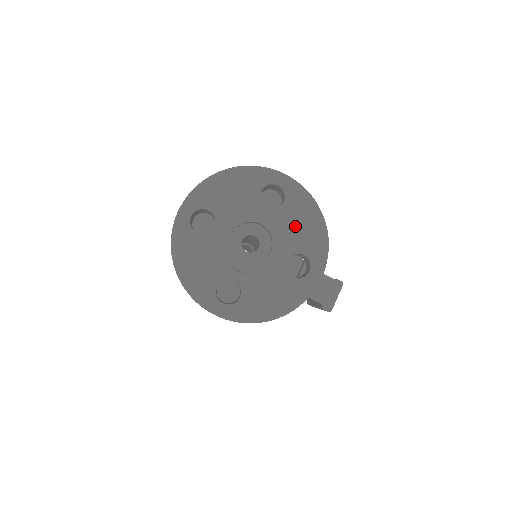
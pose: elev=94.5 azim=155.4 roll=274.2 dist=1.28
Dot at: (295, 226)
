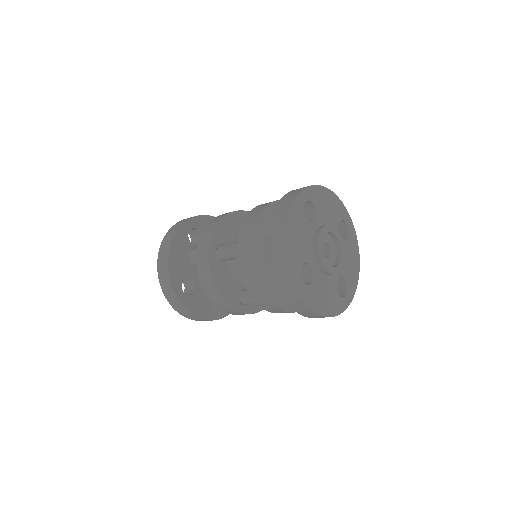
Dot at: (328, 212)
